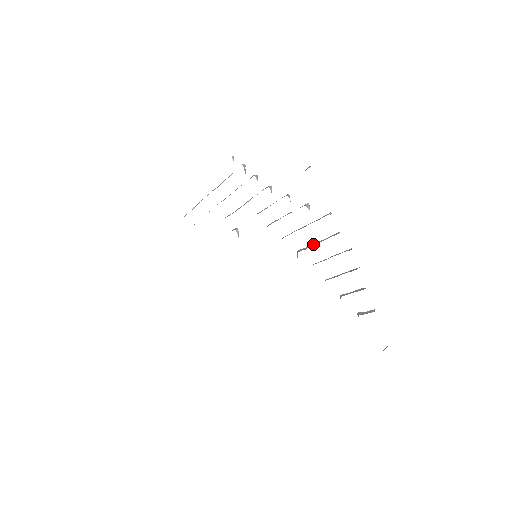
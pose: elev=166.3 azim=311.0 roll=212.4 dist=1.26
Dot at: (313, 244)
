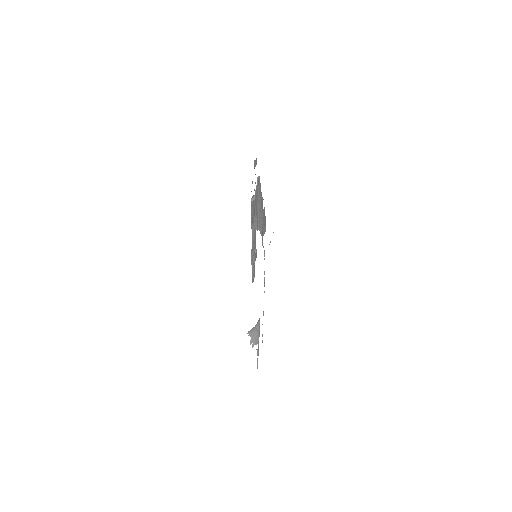
Dot at: occluded
